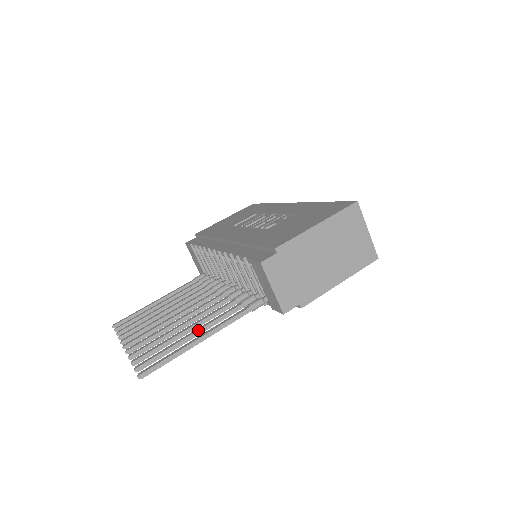
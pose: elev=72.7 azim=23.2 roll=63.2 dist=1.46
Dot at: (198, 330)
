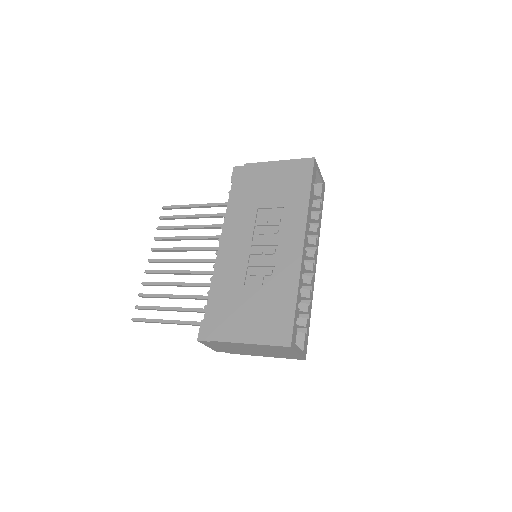
Dot at: (175, 310)
